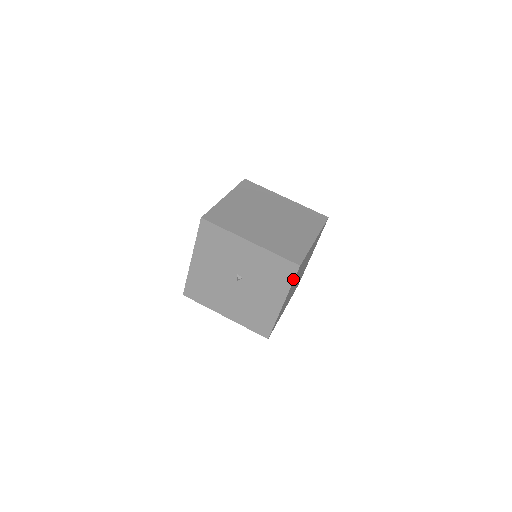
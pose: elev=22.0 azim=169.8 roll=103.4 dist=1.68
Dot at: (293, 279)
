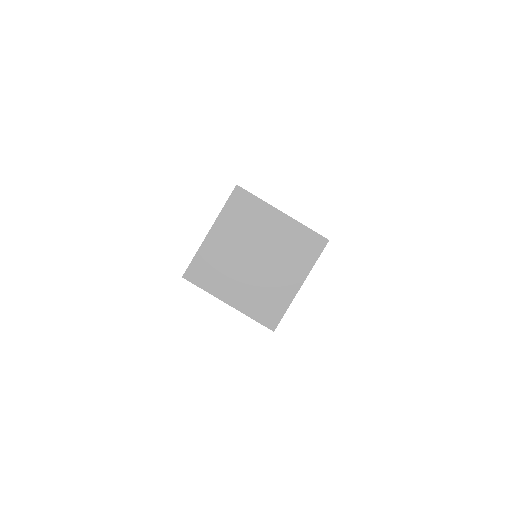
Dot at: occluded
